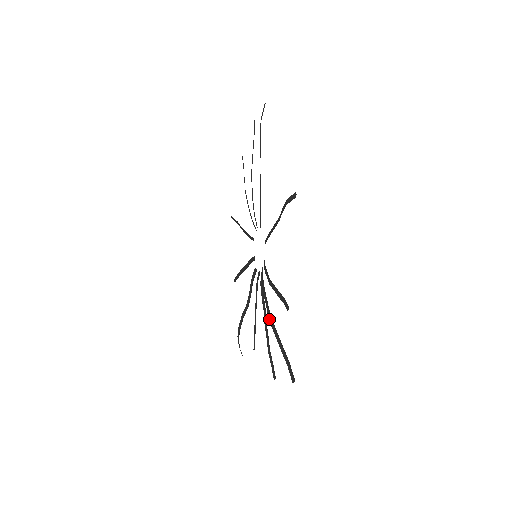
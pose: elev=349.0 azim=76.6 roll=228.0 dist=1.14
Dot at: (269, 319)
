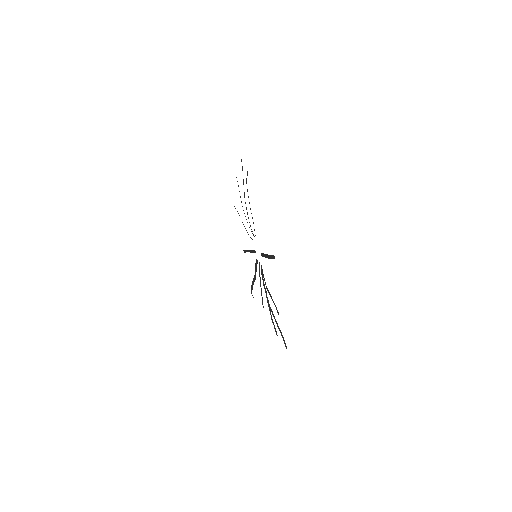
Dot at: (269, 306)
